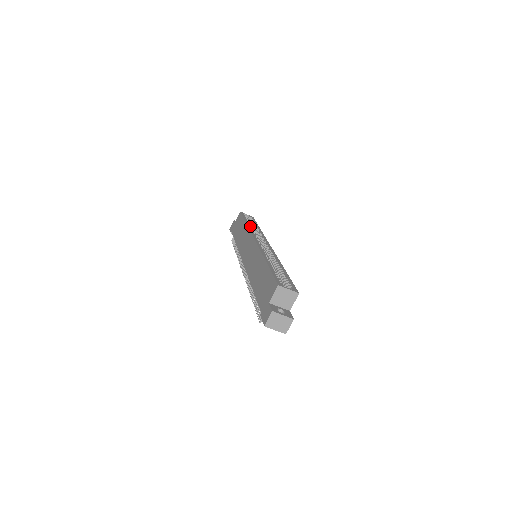
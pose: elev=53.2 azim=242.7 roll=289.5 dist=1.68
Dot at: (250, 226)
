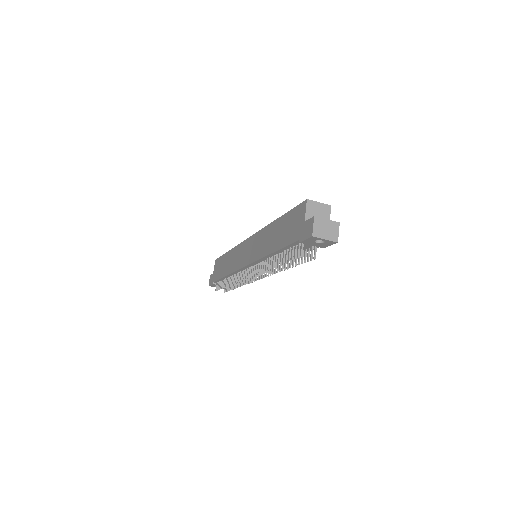
Dot at: occluded
